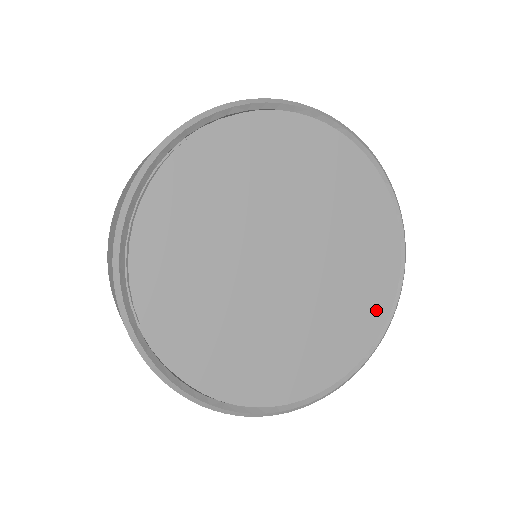
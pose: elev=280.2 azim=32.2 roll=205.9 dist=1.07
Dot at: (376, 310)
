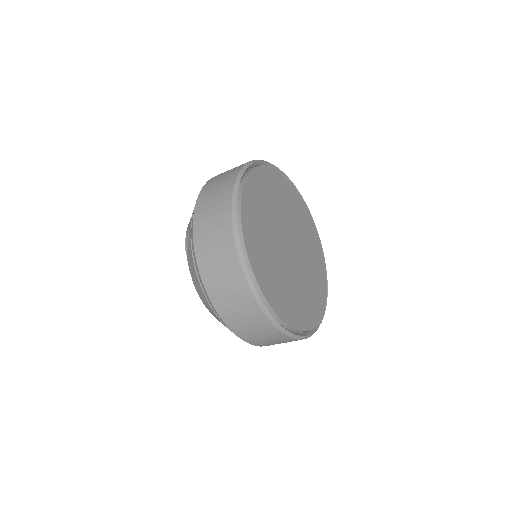
Dot at: (306, 214)
